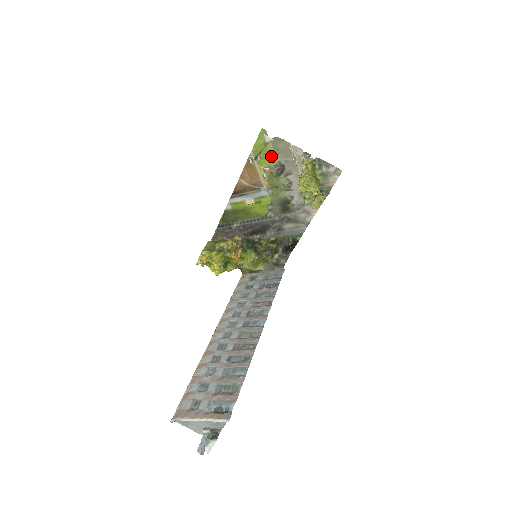
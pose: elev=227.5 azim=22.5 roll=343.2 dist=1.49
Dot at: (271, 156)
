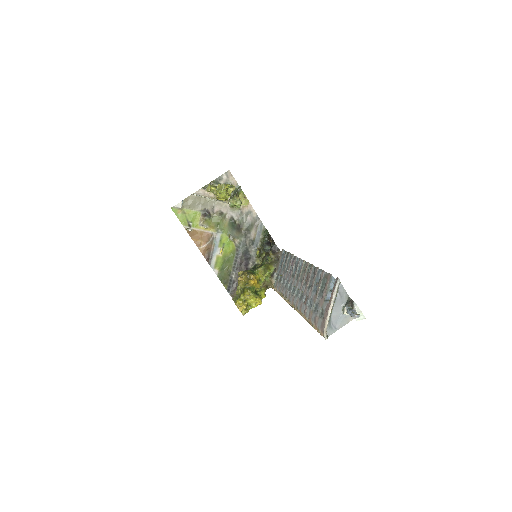
Dot at: (194, 214)
